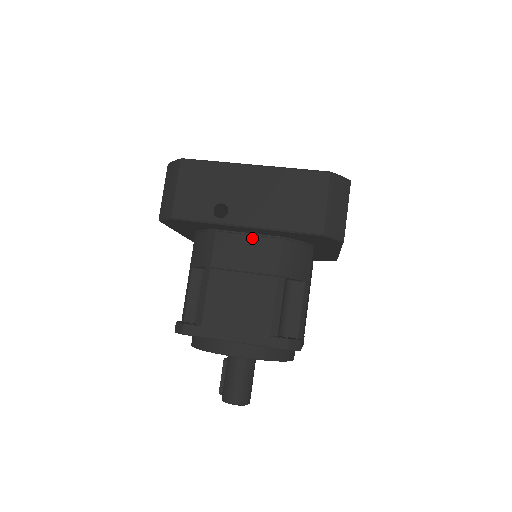
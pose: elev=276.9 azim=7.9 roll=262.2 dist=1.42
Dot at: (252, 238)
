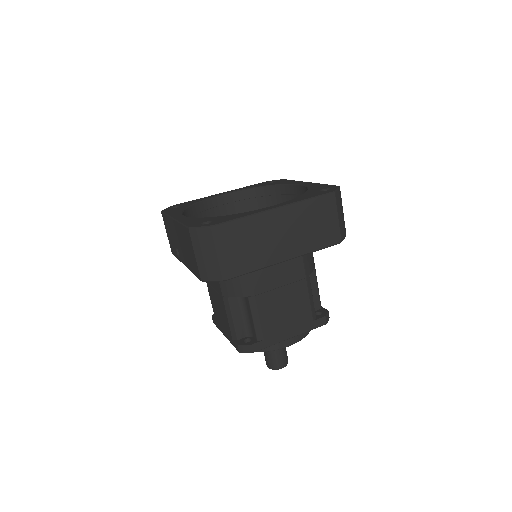
Dot at: occluded
